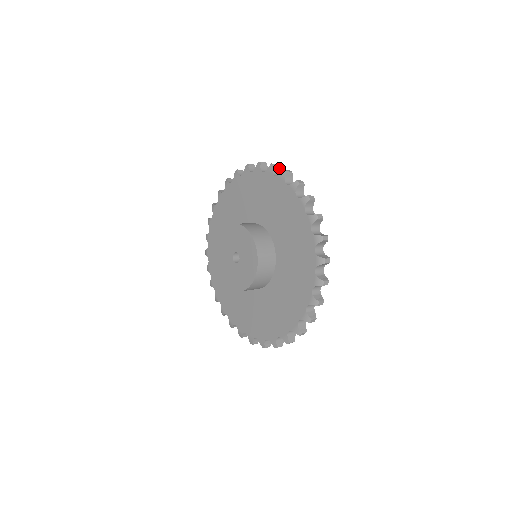
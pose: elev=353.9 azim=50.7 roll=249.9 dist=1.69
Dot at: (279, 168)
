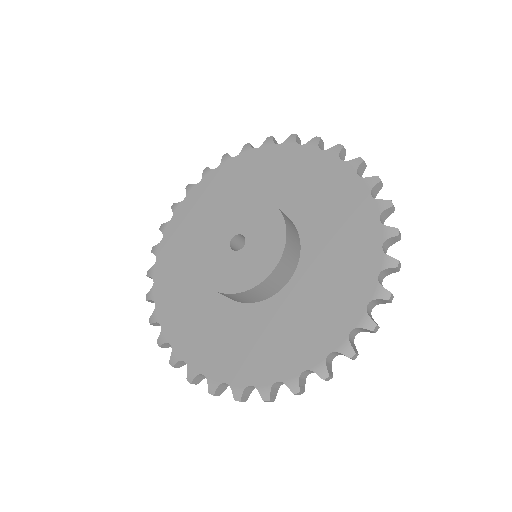
Dot at: occluded
